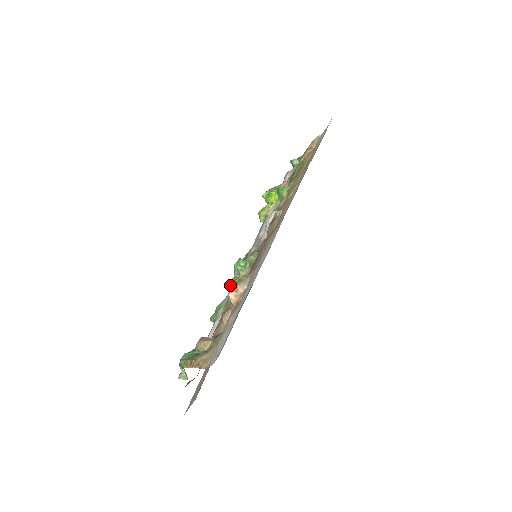
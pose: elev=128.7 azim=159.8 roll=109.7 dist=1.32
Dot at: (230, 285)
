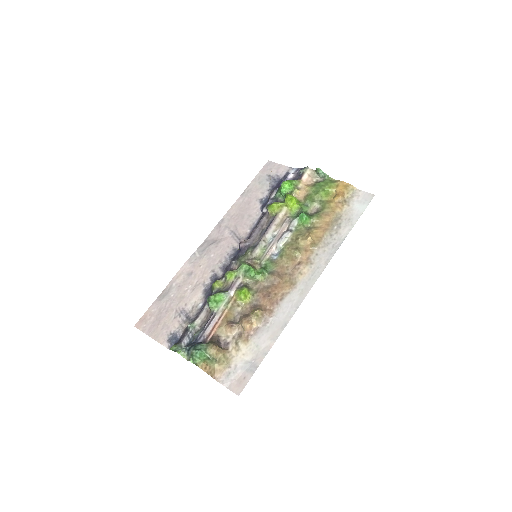
Dot at: (231, 277)
